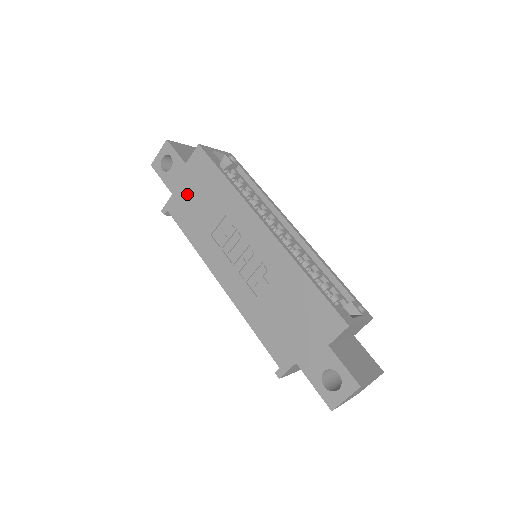
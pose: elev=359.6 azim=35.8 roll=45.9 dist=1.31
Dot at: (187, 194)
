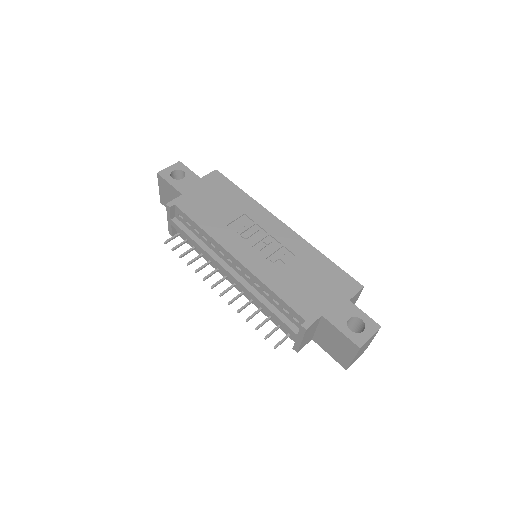
Dot at: (201, 196)
